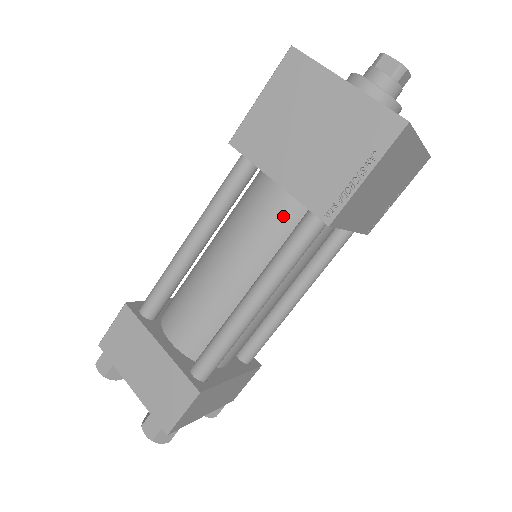
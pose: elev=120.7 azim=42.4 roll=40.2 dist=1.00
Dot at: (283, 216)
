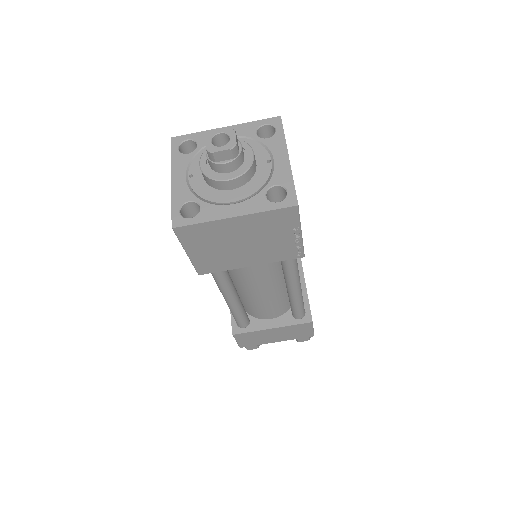
Dot at: occluded
